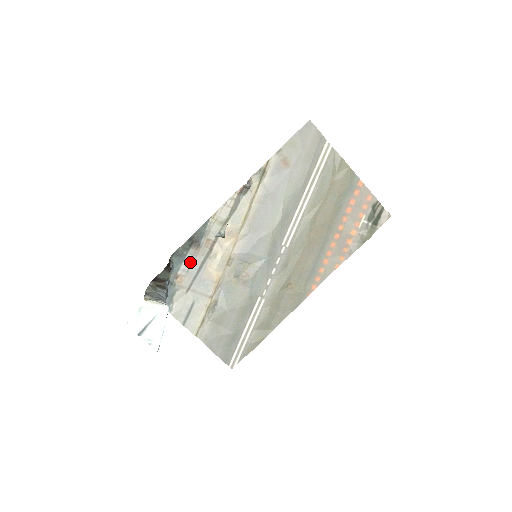
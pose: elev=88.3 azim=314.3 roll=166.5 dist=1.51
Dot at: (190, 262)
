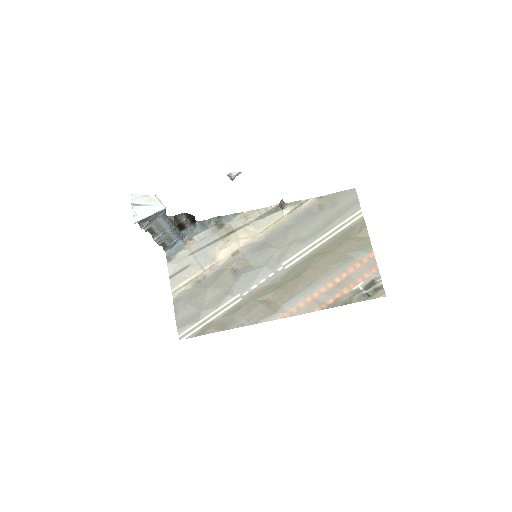
Dot at: (207, 235)
